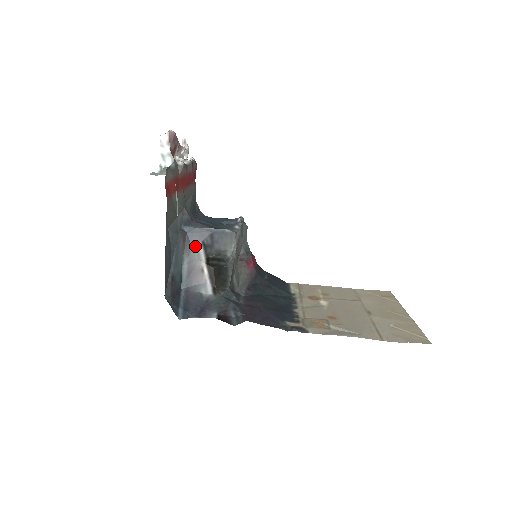
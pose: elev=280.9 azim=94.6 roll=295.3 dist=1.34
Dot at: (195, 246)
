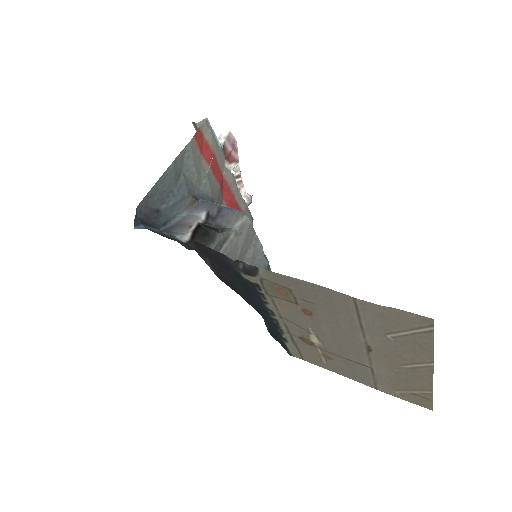
Dot at: (199, 213)
